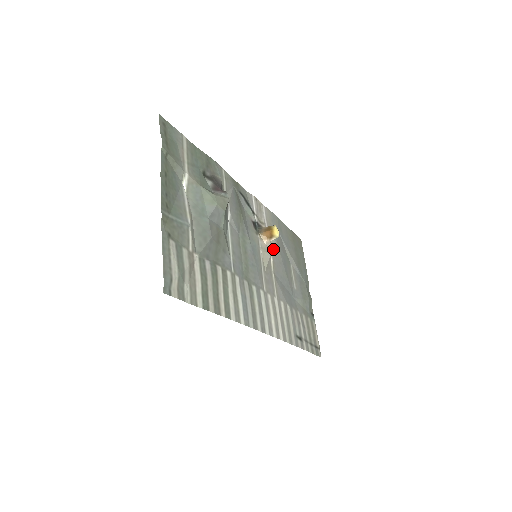
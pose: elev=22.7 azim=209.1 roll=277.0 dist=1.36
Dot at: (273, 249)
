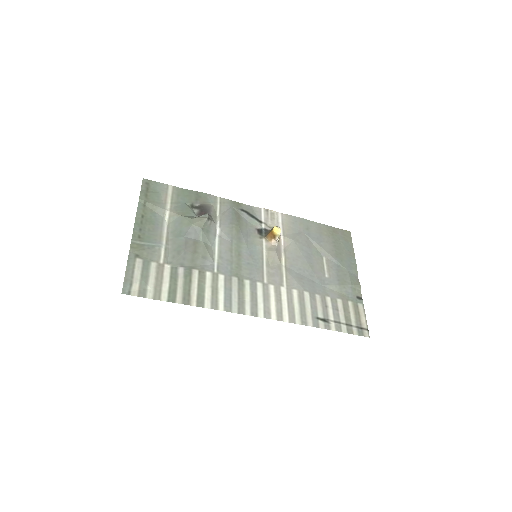
Dot at: (287, 247)
